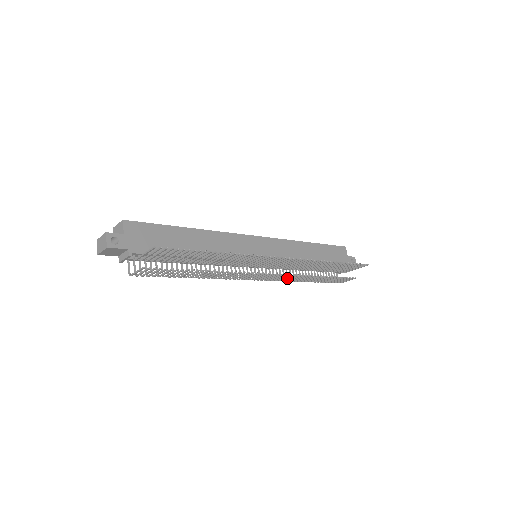
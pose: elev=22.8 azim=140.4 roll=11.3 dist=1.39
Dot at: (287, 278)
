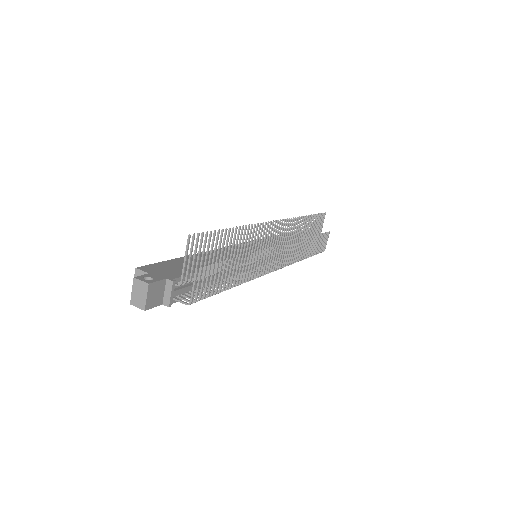
Dot at: (293, 252)
